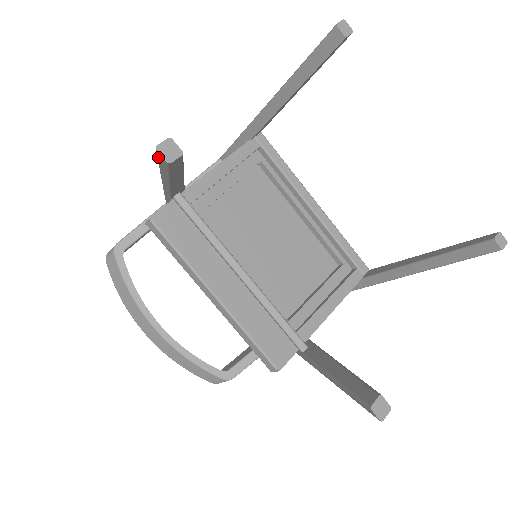
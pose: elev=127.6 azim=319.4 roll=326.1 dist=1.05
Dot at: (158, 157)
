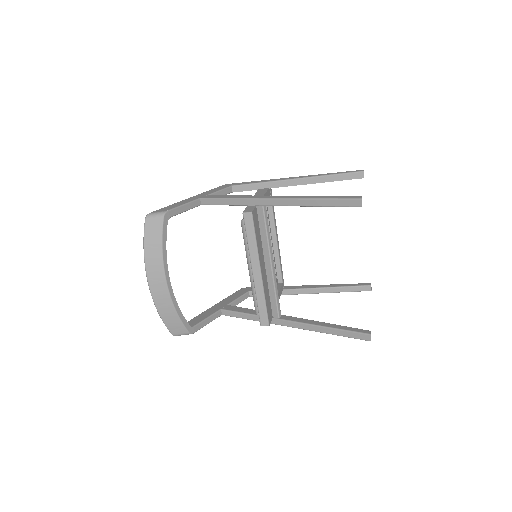
Dot at: (350, 200)
